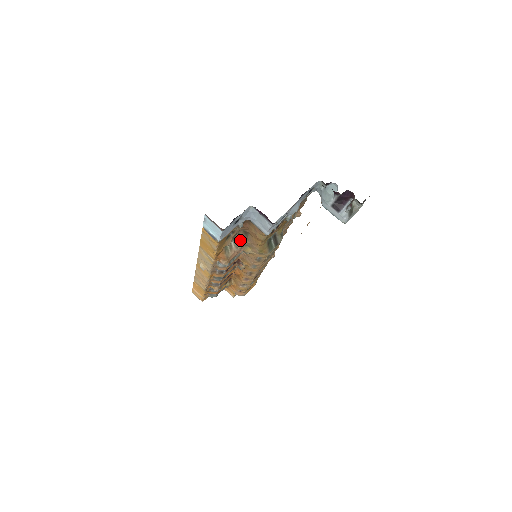
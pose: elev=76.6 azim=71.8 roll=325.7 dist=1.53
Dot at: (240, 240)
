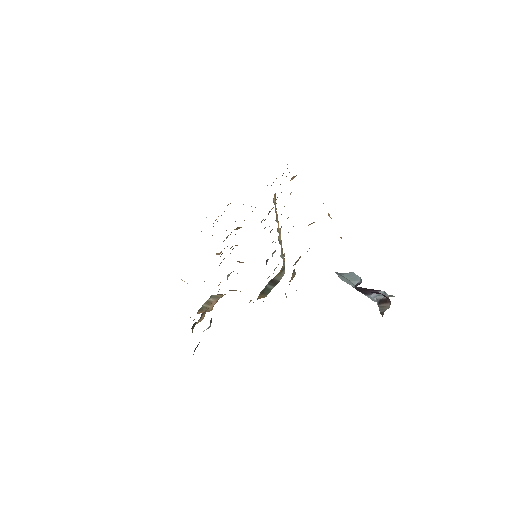
Dot at: (220, 294)
